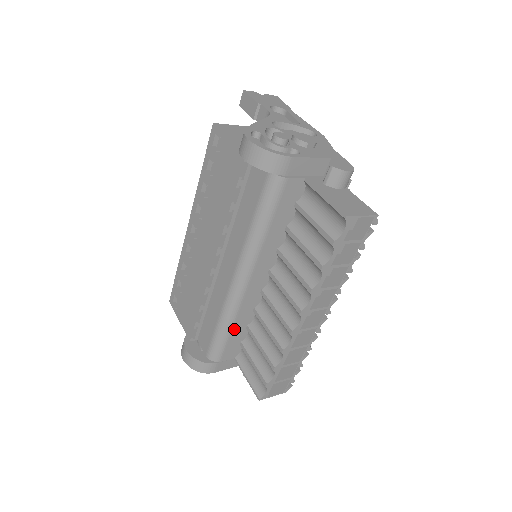
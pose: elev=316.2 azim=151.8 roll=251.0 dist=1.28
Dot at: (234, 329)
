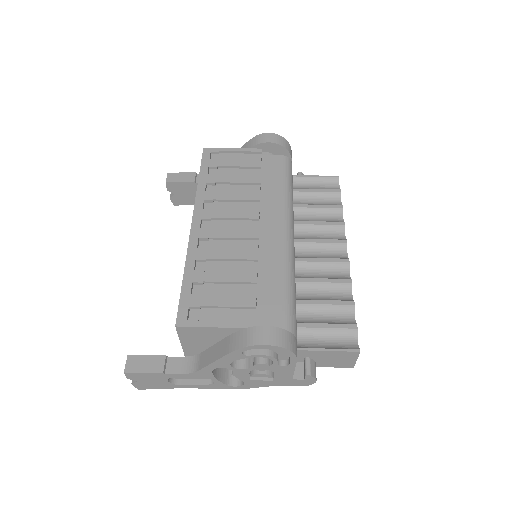
Dot at: (295, 293)
